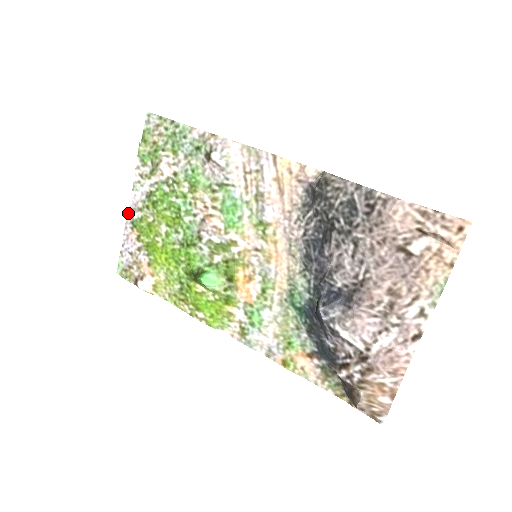
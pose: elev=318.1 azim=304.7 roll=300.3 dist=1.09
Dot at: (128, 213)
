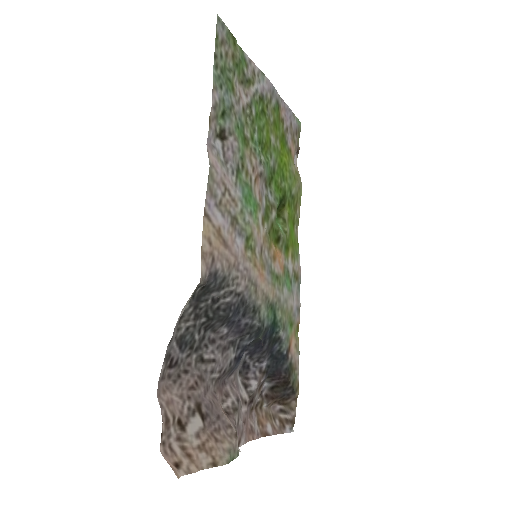
Dot at: (276, 90)
